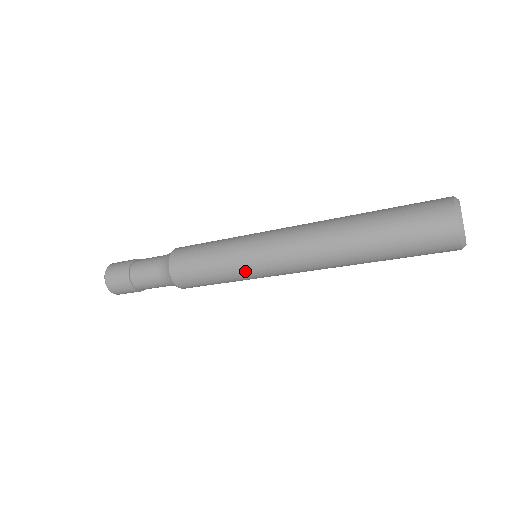
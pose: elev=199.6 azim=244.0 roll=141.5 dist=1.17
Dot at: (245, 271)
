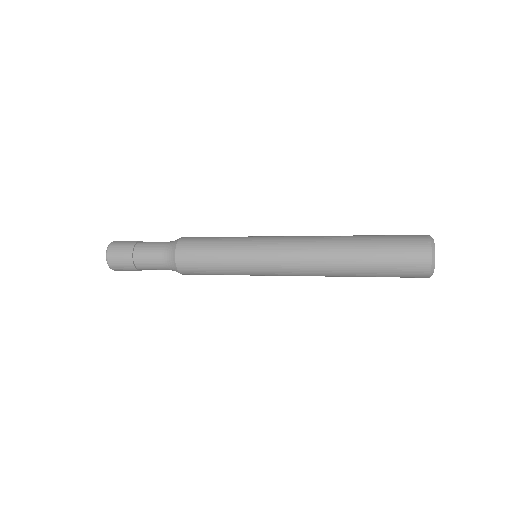
Dot at: (247, 268)
